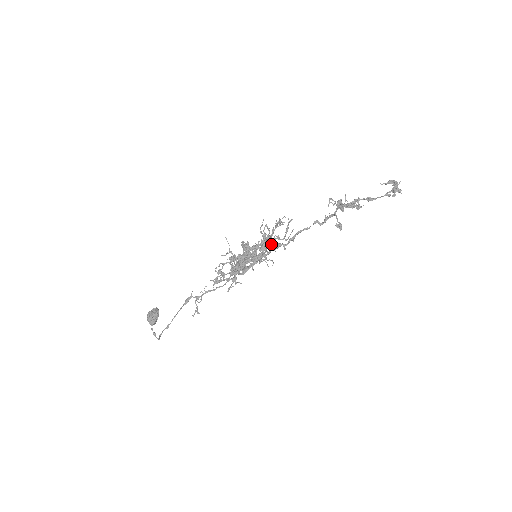
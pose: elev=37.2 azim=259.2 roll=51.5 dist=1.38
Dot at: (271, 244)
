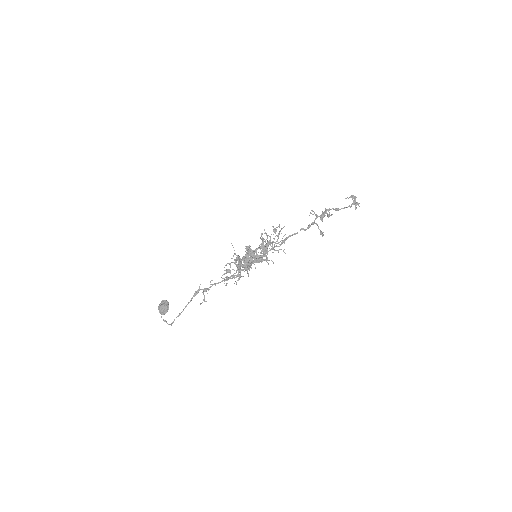
Dot at: (274, 250)
